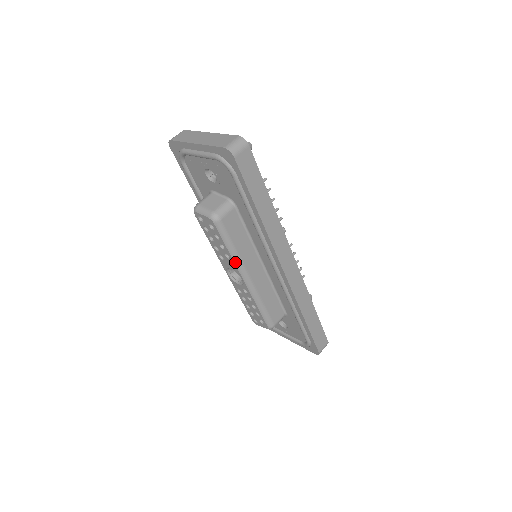
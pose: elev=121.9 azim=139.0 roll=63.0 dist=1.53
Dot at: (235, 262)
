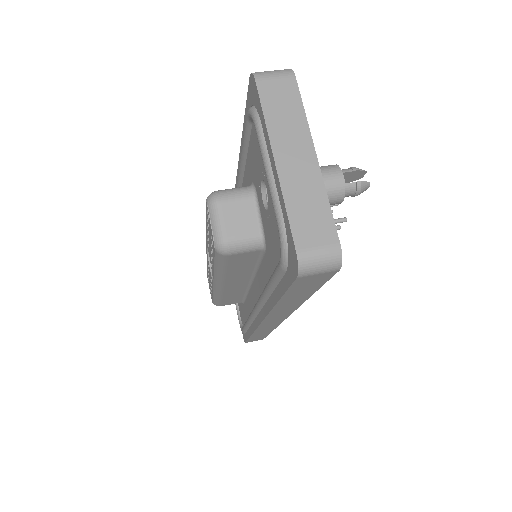
Dot at: (215, 274)
